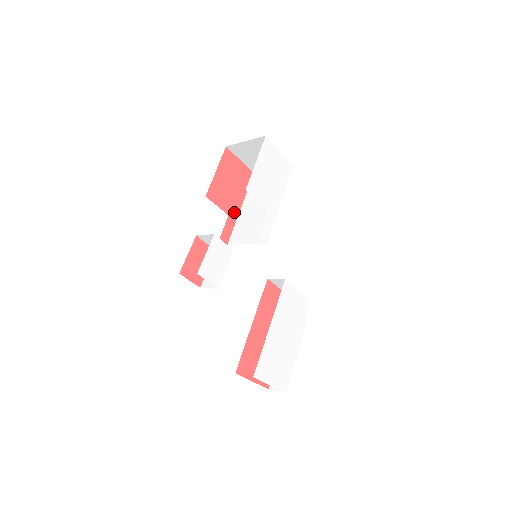
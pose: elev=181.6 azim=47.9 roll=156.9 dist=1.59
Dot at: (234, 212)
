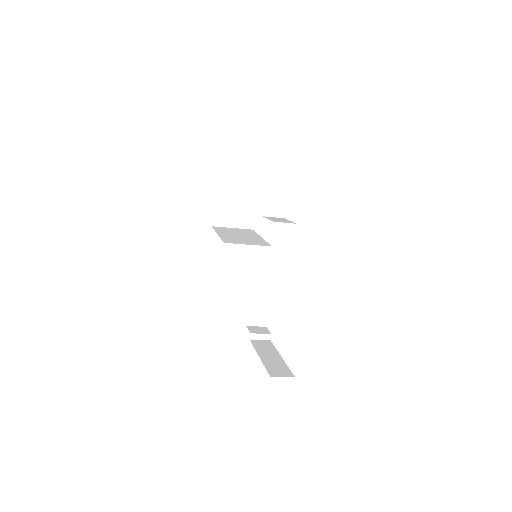
Dot at: occluded
